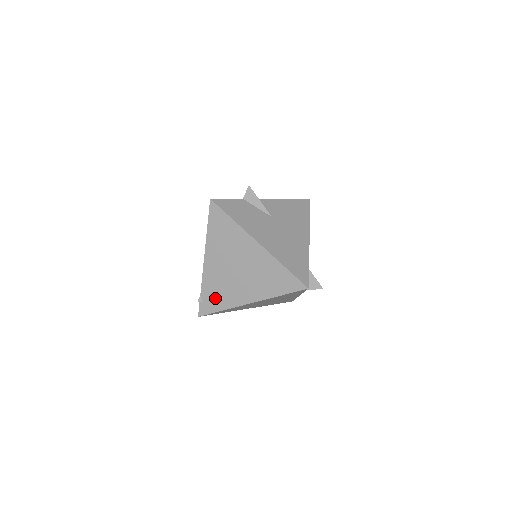
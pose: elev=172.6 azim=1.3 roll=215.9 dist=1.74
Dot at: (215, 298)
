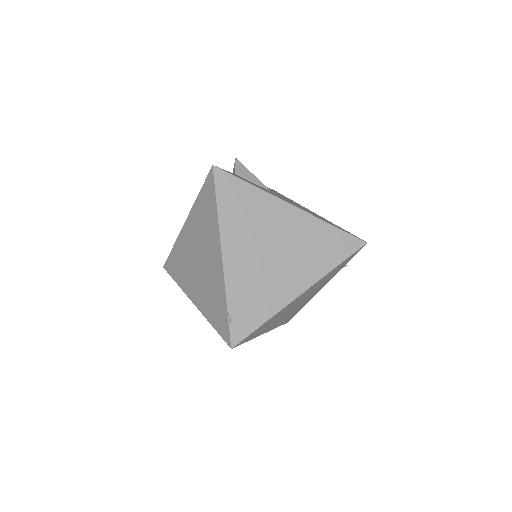
Dot at: (251, 307)
